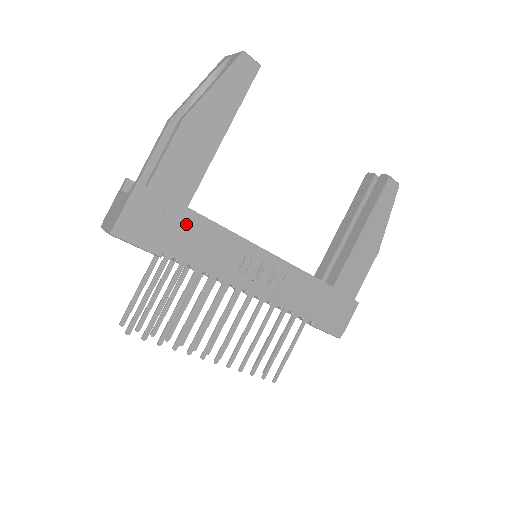
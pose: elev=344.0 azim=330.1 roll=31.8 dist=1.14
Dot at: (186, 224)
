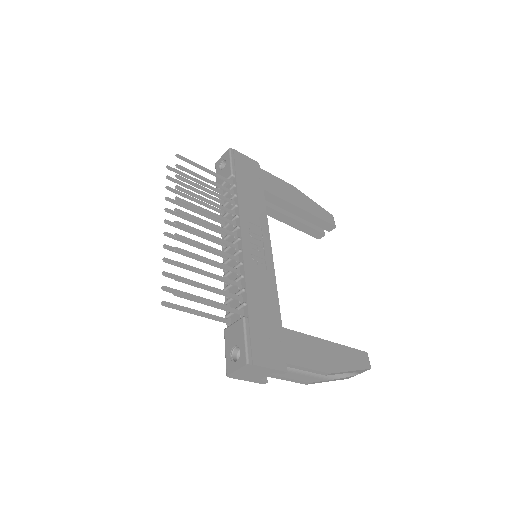
Dot at: (256, 189)
